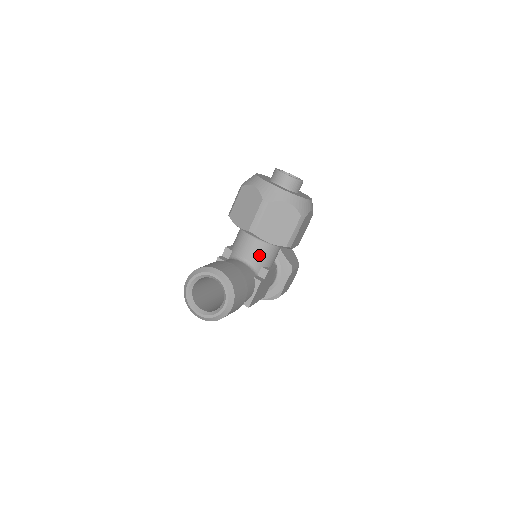
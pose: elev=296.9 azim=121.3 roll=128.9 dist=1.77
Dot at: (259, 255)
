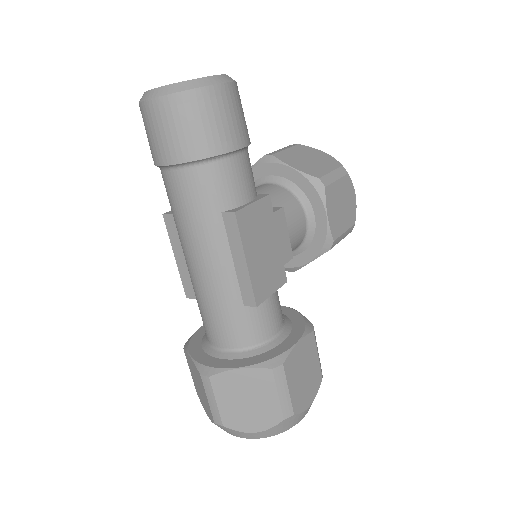
Dot at: (270, 194)
